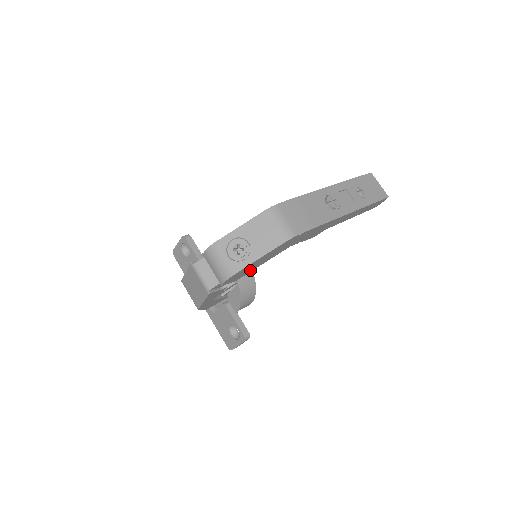
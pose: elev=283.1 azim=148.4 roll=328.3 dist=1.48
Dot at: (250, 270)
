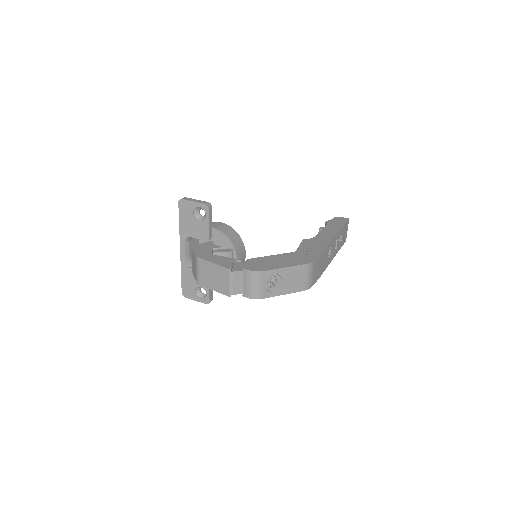
Dot at: occluded
